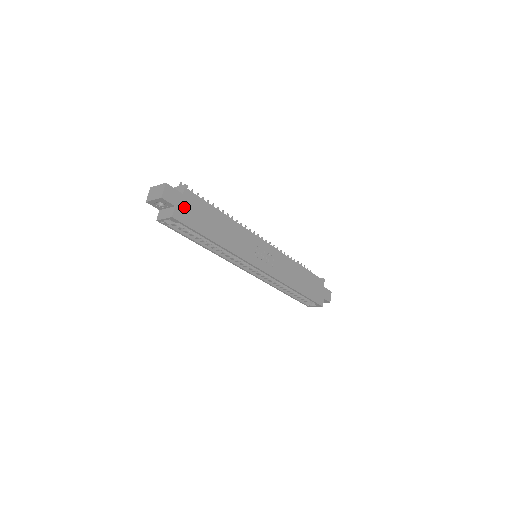
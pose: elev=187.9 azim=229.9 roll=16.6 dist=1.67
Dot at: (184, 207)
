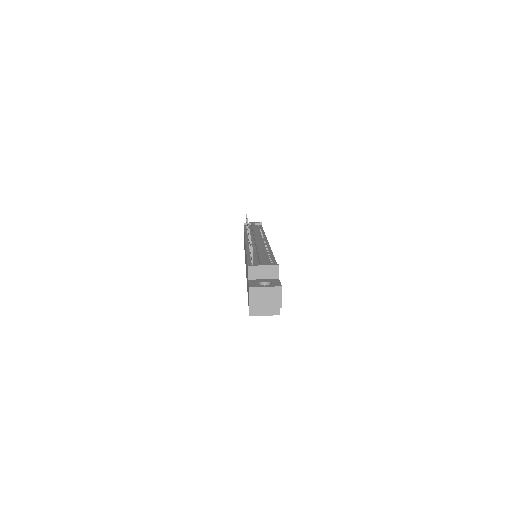
Dot at: occluded
